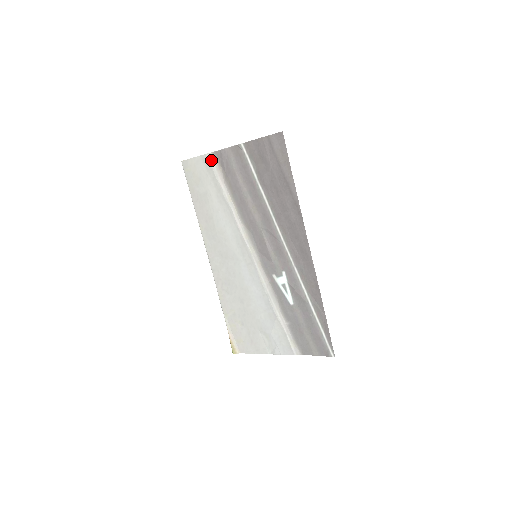
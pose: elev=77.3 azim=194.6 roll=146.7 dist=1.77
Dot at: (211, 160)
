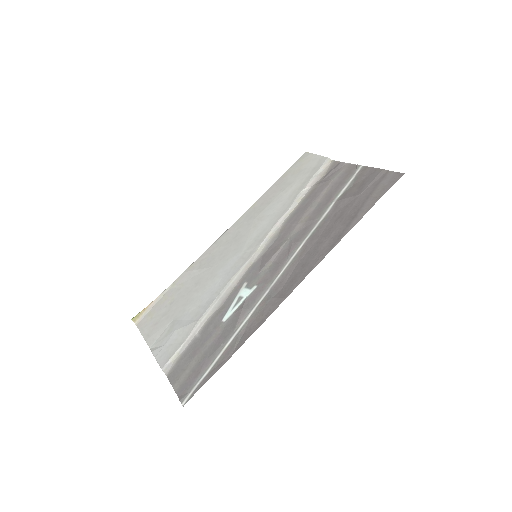
Dot at: (325, 164)
